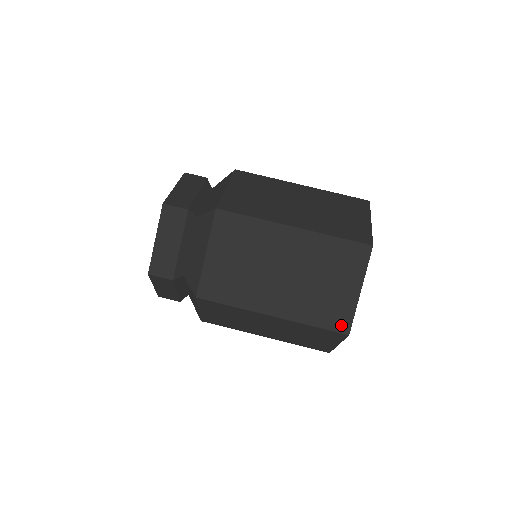
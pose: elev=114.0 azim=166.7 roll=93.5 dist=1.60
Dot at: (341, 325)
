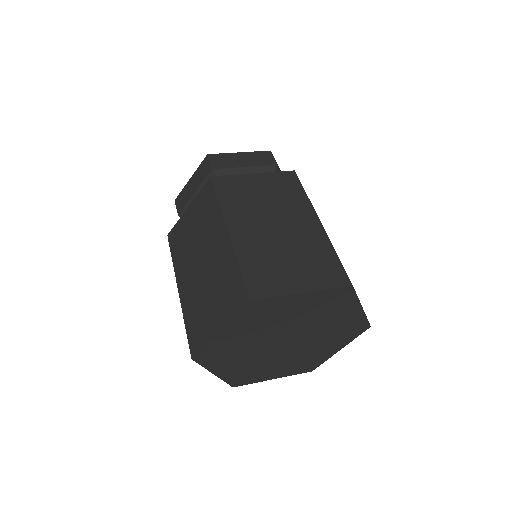
Dot at: (194, 344)
